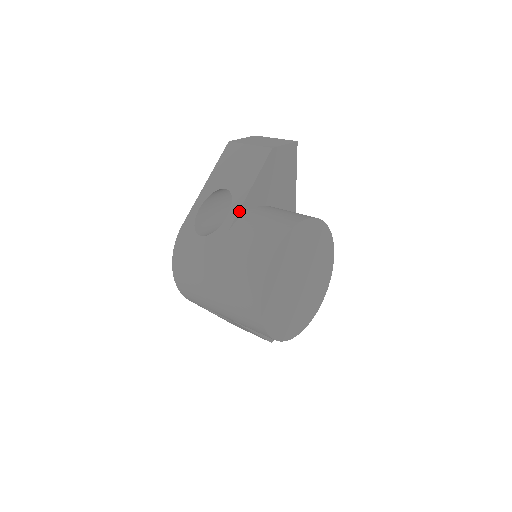
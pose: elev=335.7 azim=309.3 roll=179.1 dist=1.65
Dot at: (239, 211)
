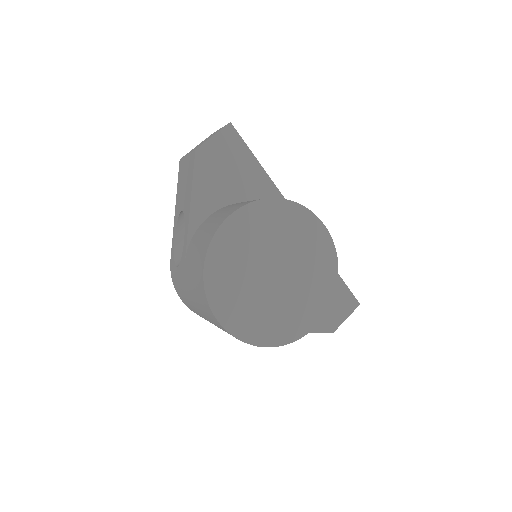
Dot at: (188, 230)
